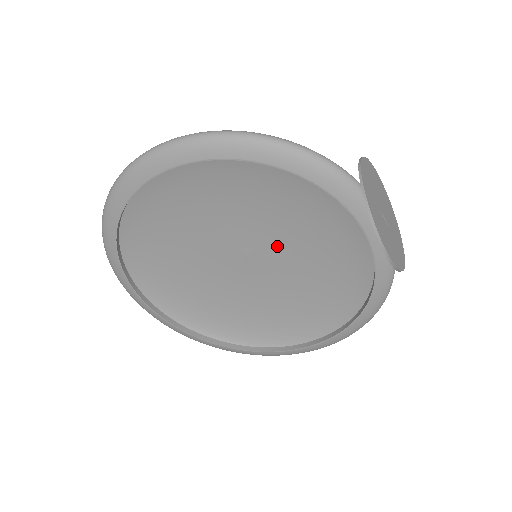
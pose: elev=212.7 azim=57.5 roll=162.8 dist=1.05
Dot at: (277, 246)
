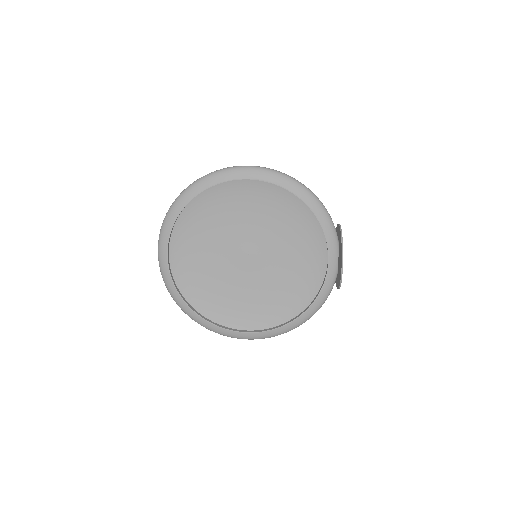
Dot at: (270, 256)
